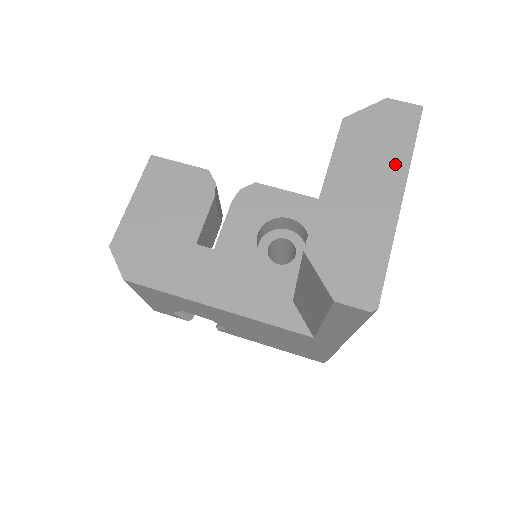
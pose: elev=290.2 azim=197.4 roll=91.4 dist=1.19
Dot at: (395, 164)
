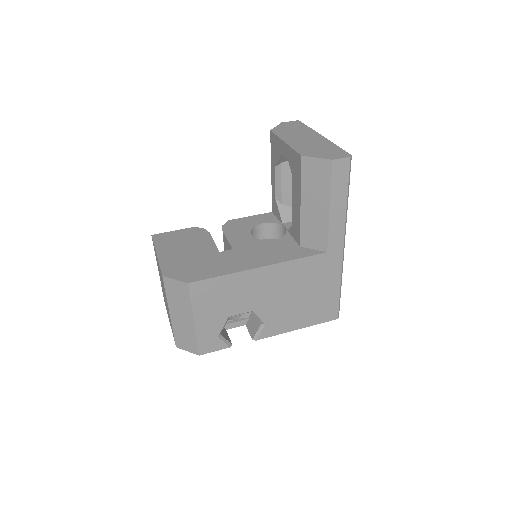
Dot at: (307, 131)
